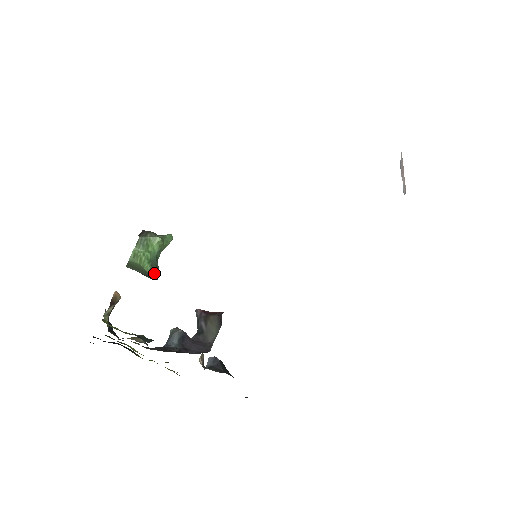
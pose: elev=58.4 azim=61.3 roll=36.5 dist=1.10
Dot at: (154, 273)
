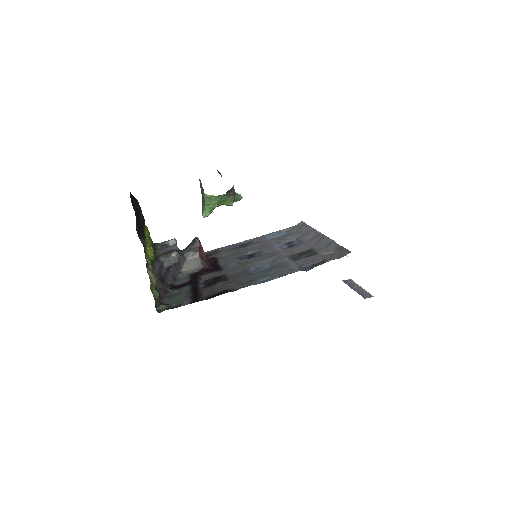
Dot at: occluded
